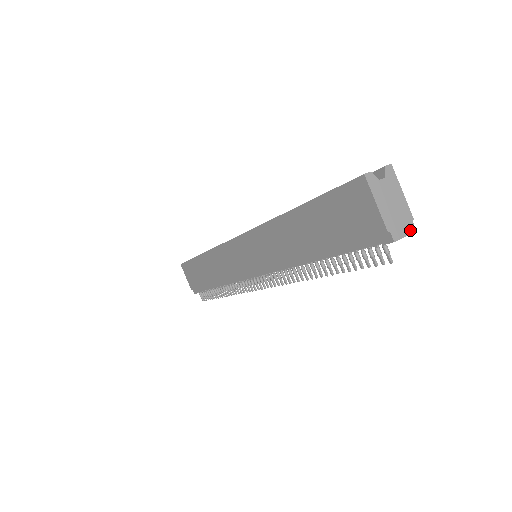
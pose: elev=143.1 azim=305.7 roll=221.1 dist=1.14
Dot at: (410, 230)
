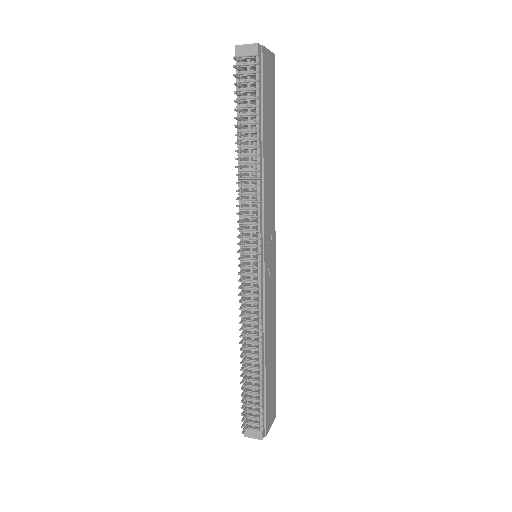
Dot at: (253, 44)
